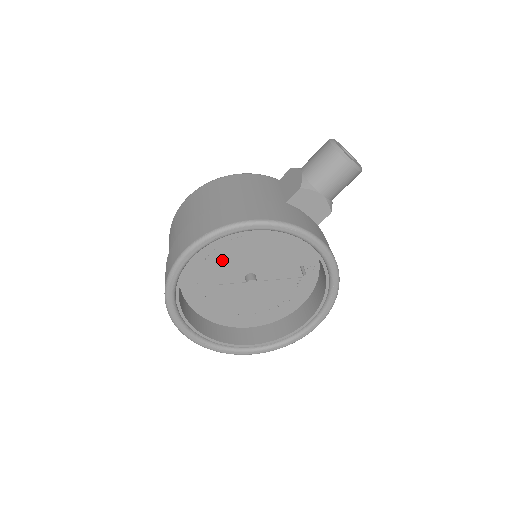
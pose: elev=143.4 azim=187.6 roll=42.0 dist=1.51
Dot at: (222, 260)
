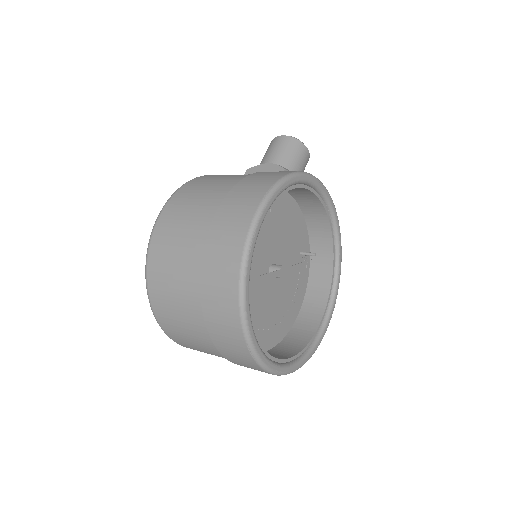
Dot at: occluded
